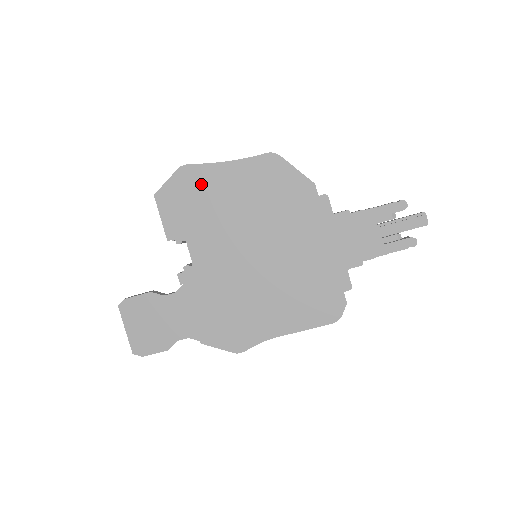
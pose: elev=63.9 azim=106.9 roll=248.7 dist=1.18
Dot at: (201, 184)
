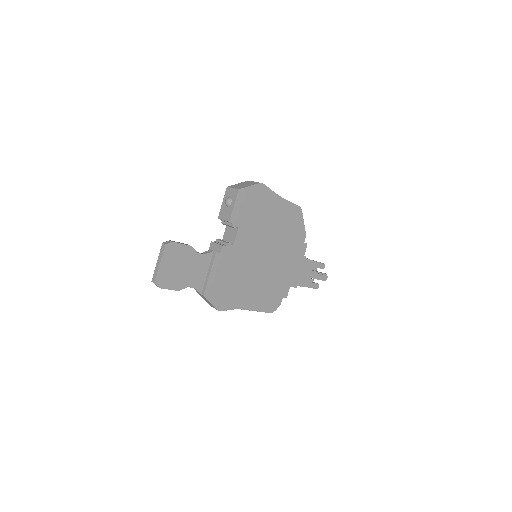
Dot at: (264, 200)
